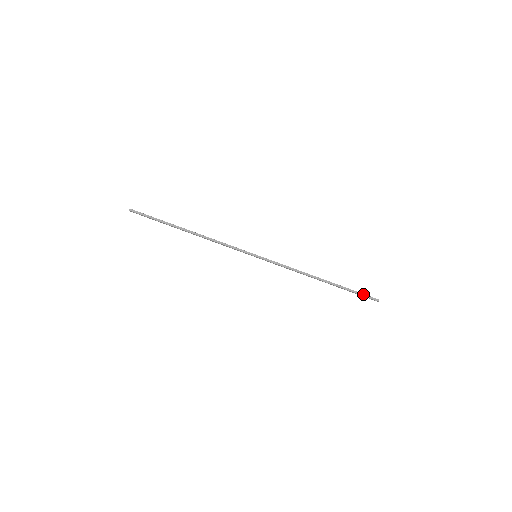
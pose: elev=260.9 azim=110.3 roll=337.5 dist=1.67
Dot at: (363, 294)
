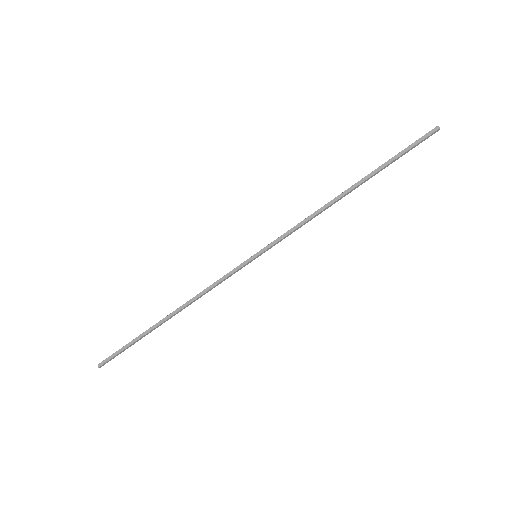
Dot at: (412, 144)
